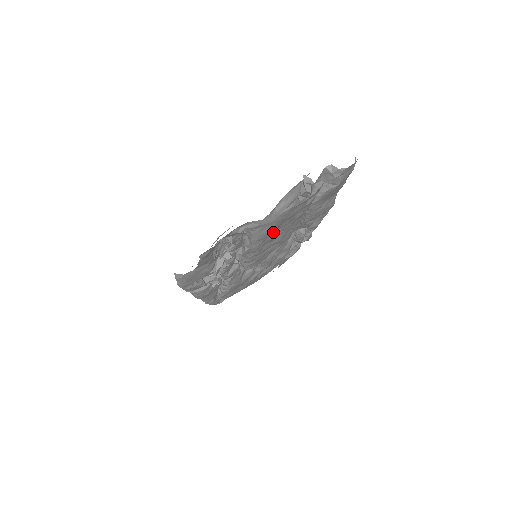
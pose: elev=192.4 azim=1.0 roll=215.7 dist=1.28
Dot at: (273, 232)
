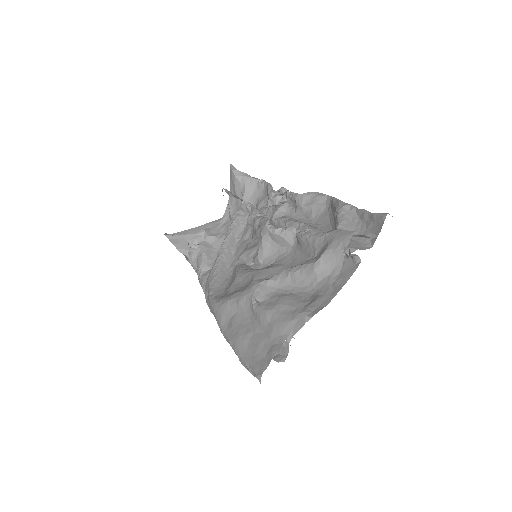
Dot at: occluded
